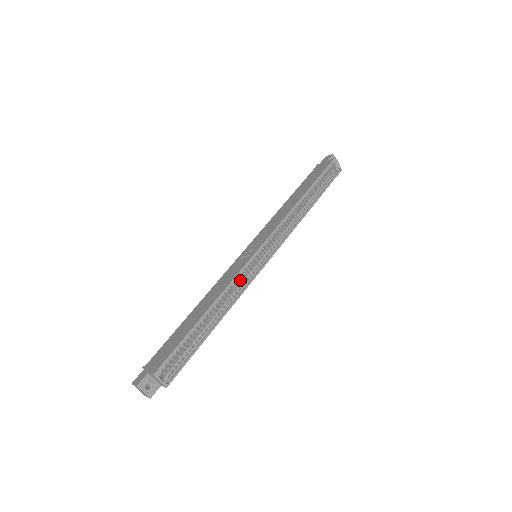
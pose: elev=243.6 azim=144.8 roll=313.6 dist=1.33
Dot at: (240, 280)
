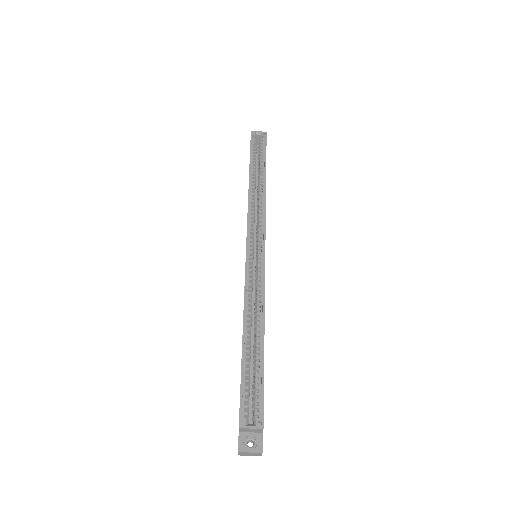
Dot at: (255, 285)
